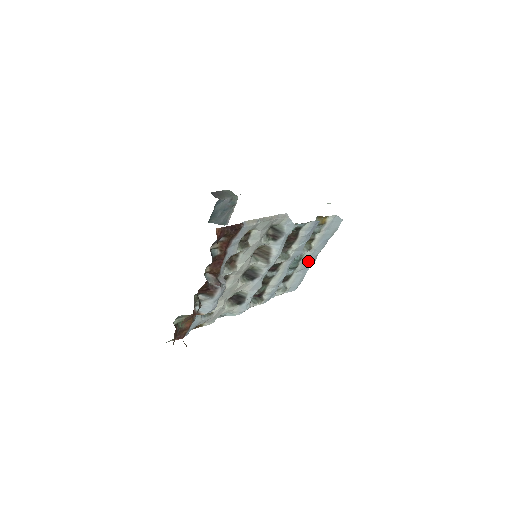
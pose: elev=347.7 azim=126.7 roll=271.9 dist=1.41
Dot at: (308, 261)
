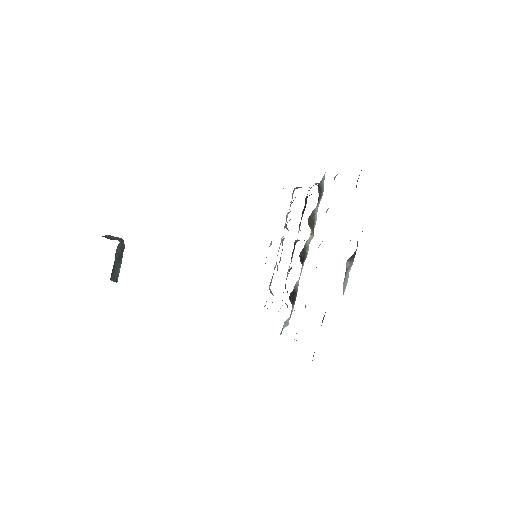
Dot at: occluded
